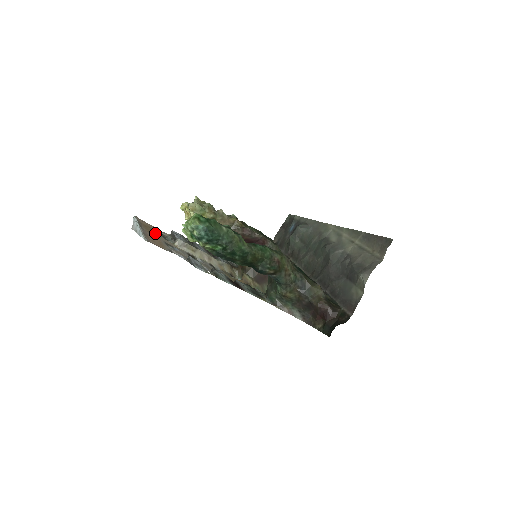
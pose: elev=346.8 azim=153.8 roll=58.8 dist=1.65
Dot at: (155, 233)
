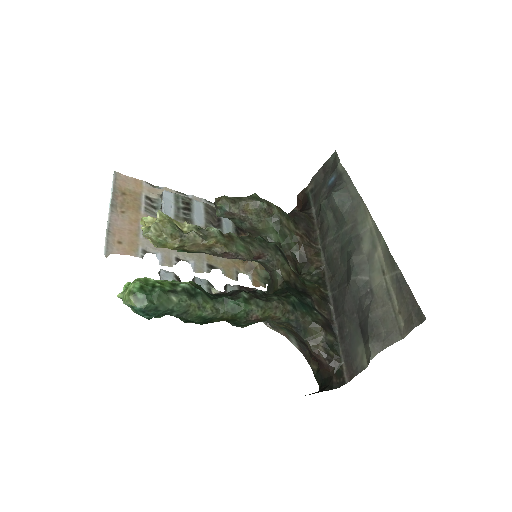
Dot at: (135, 207)
